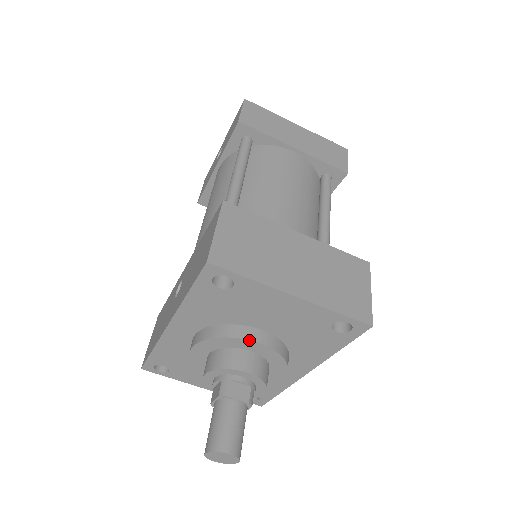
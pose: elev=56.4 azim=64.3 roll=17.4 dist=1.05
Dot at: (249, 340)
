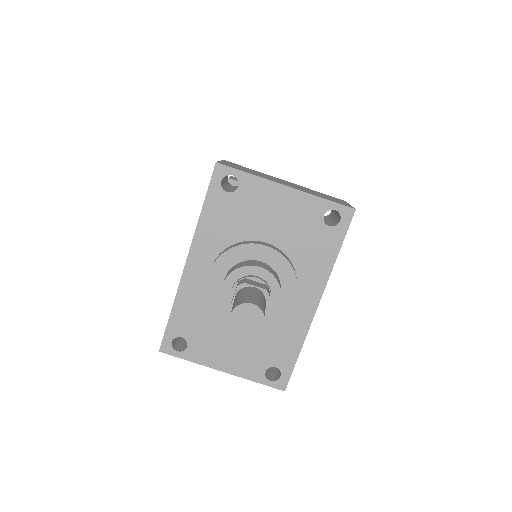
Dot at: (258, 244)
